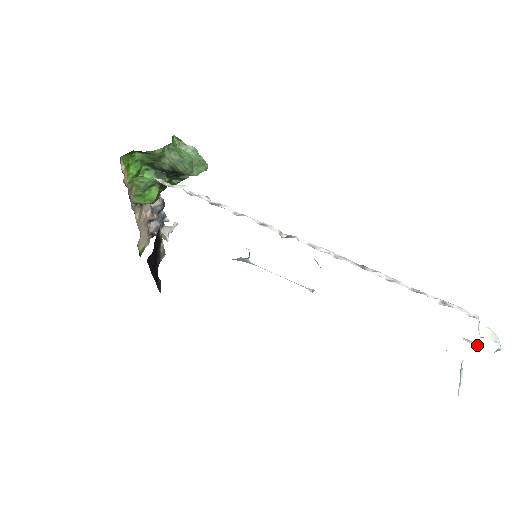
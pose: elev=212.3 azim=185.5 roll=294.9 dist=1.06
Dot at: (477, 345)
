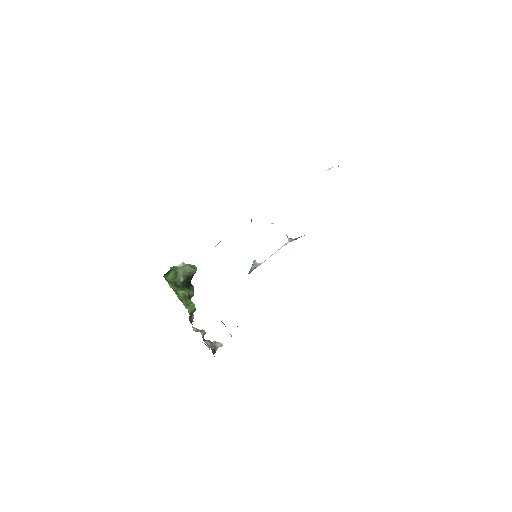
Dot at: occluded
